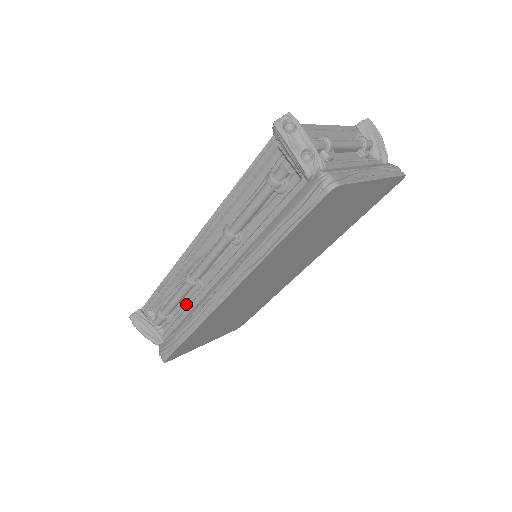
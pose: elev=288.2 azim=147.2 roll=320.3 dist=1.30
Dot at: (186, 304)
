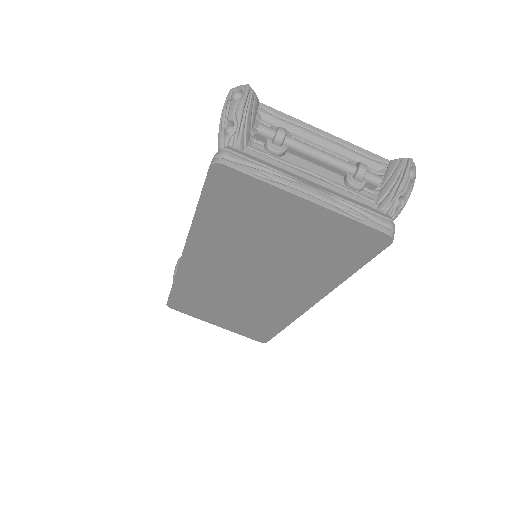
Dot at: occluded
